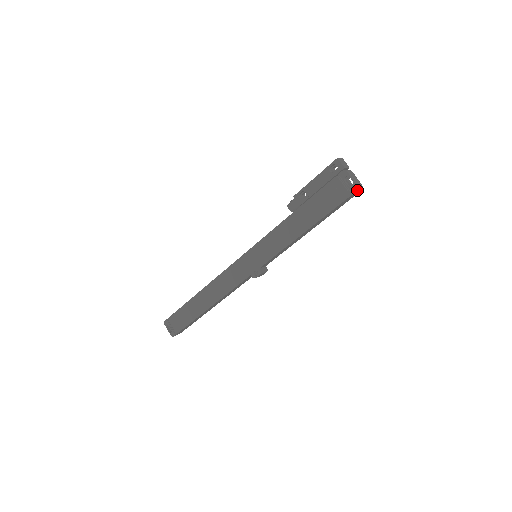
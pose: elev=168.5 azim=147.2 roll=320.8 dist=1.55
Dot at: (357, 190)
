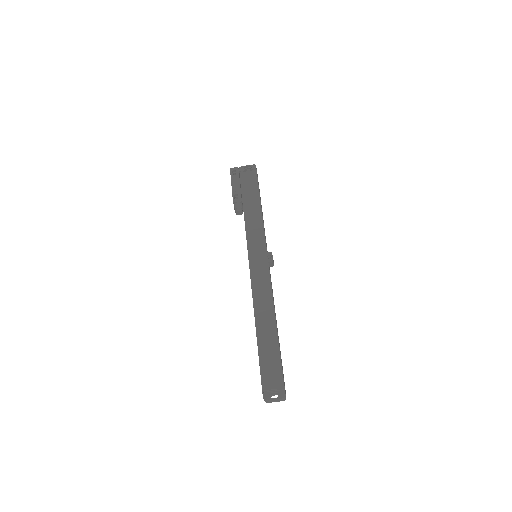
Dot at: occluded
